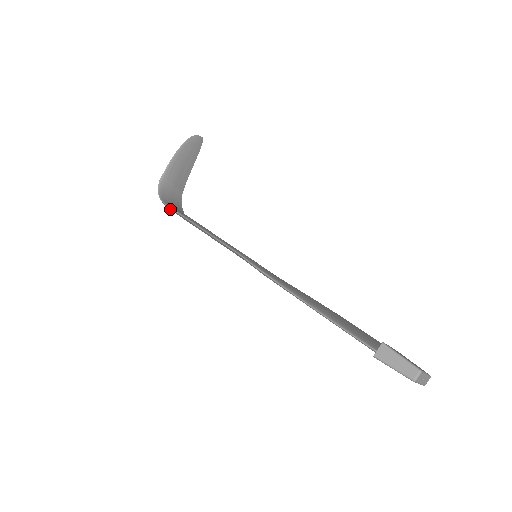
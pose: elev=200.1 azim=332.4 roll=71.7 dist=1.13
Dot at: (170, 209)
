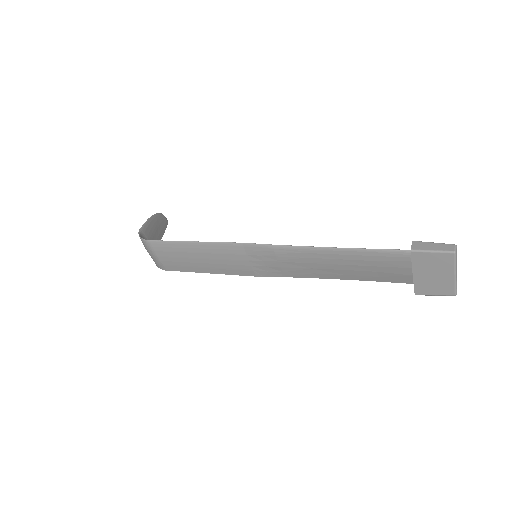
Dot at: (155, 245)
